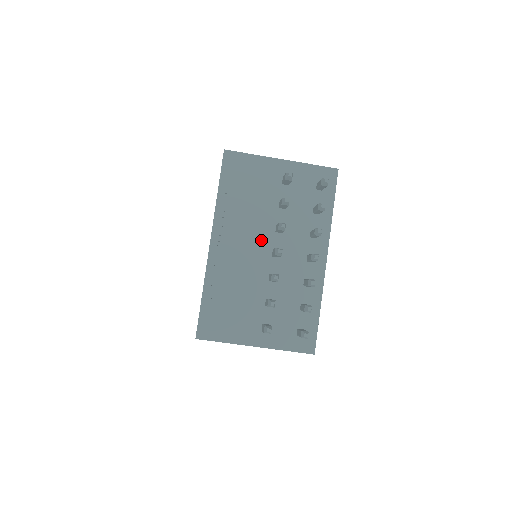
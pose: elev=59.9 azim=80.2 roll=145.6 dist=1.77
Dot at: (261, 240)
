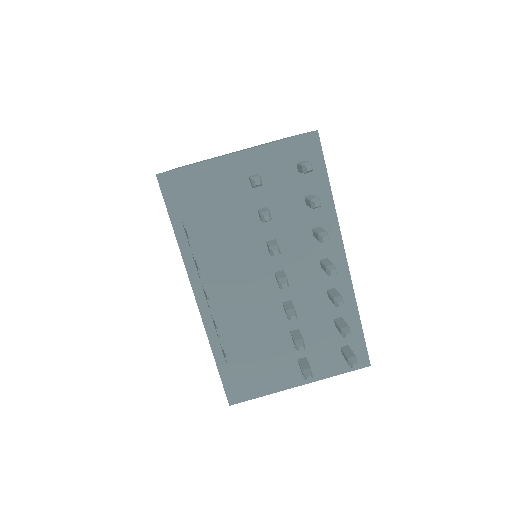
Dot at: (255, 268)
